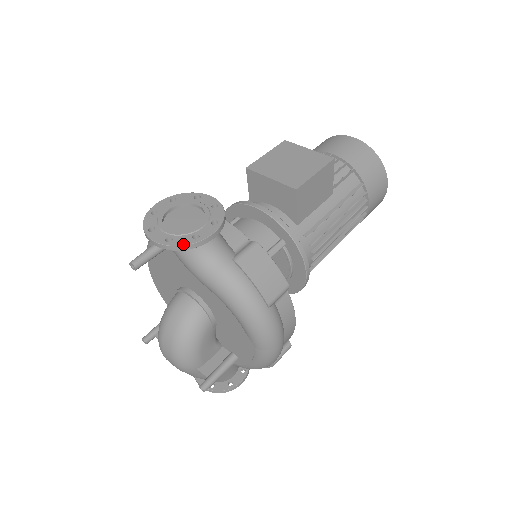
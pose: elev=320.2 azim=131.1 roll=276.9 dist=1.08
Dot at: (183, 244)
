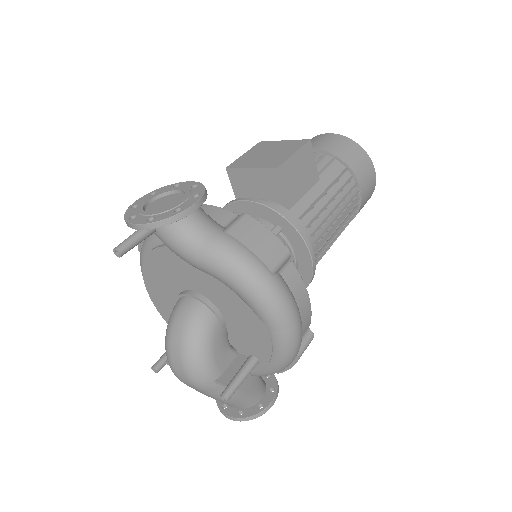
Dot at: (165, 218)
